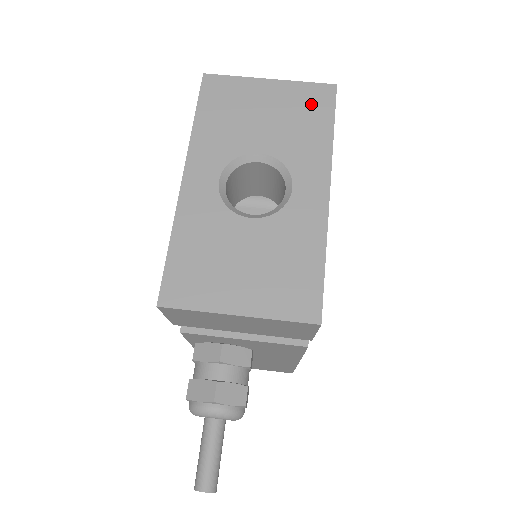
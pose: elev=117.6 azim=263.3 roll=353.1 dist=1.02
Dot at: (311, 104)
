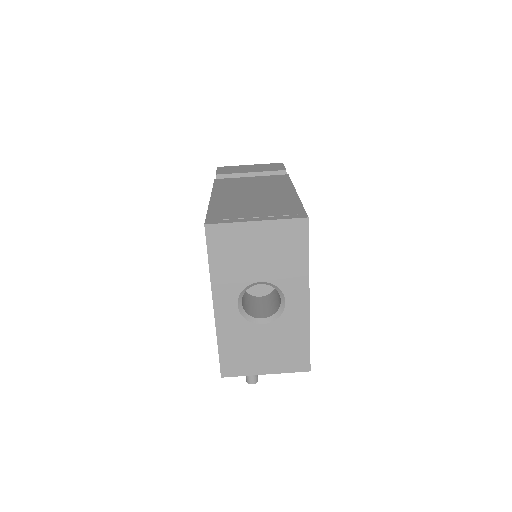
Dot at: (291, 238)
